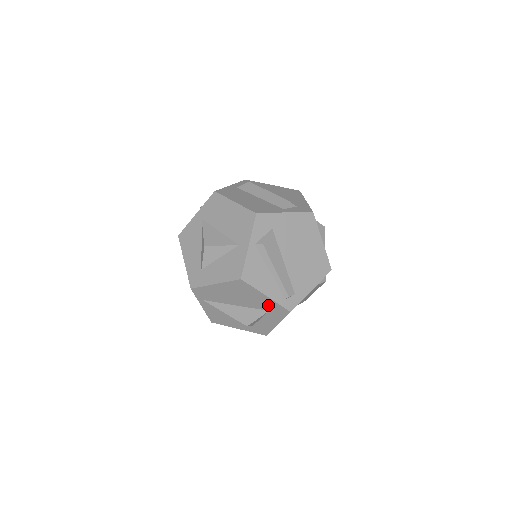
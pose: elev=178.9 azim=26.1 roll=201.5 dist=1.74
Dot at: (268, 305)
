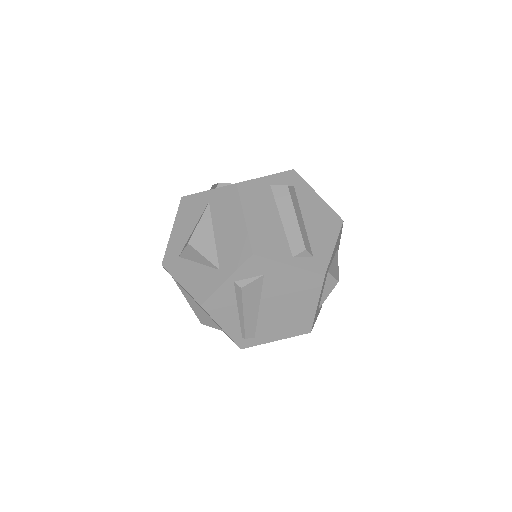
Dot at: occluded
